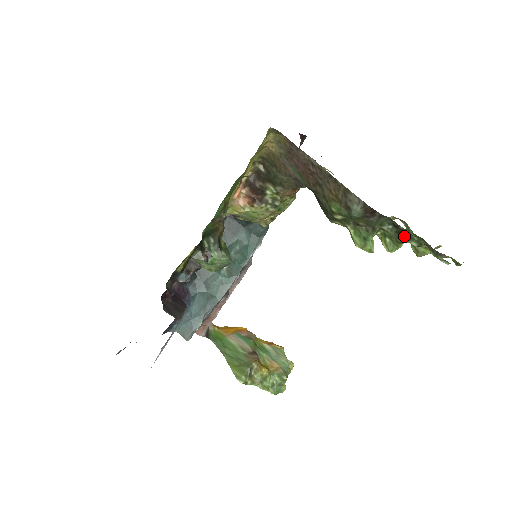
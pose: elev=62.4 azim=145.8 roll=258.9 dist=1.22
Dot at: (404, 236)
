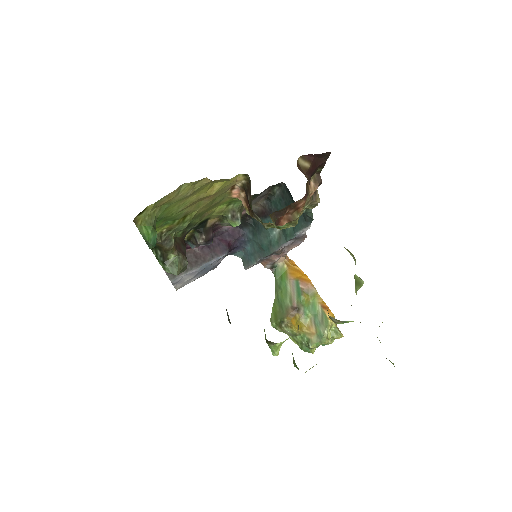
Dot at: occluded
